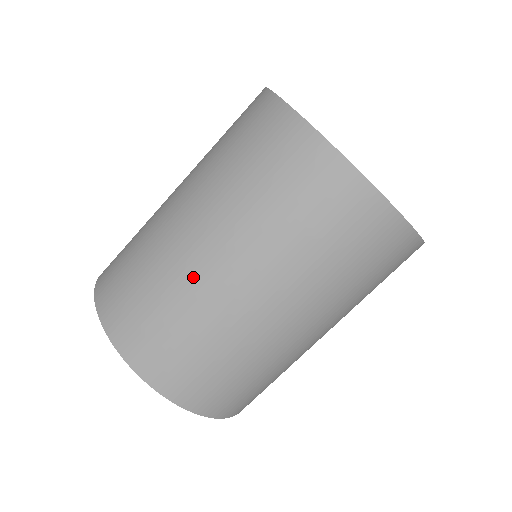
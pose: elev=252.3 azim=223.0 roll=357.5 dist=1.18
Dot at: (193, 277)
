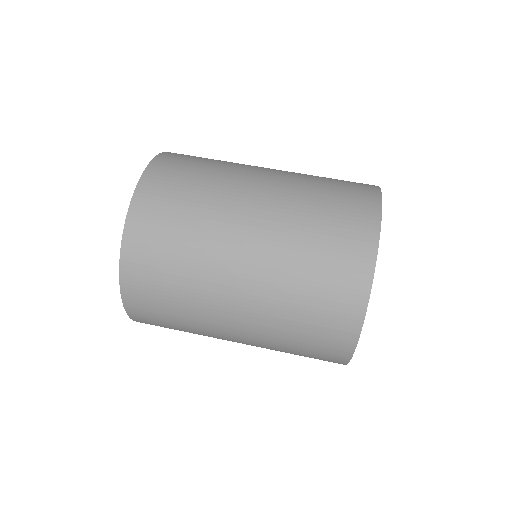
Dot at: (236, 182)
